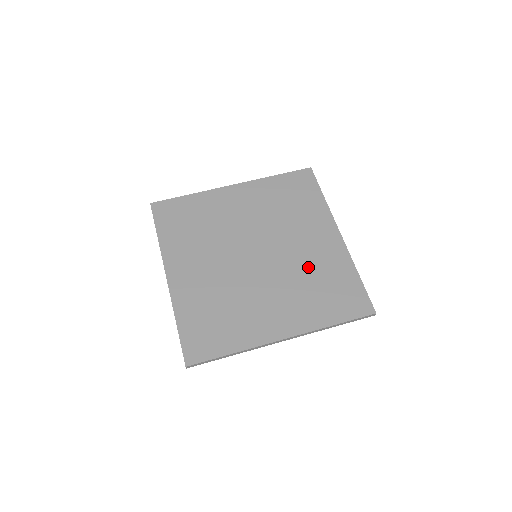
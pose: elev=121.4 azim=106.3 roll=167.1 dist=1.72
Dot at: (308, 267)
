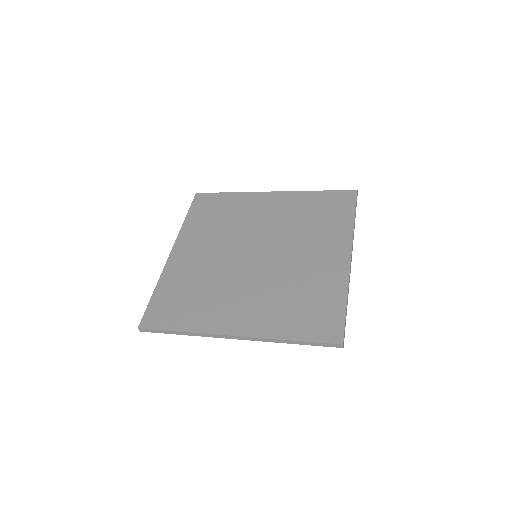
Dot at: (297, 278)
